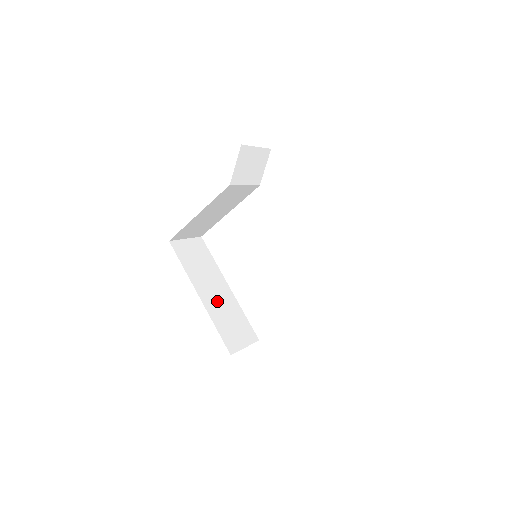
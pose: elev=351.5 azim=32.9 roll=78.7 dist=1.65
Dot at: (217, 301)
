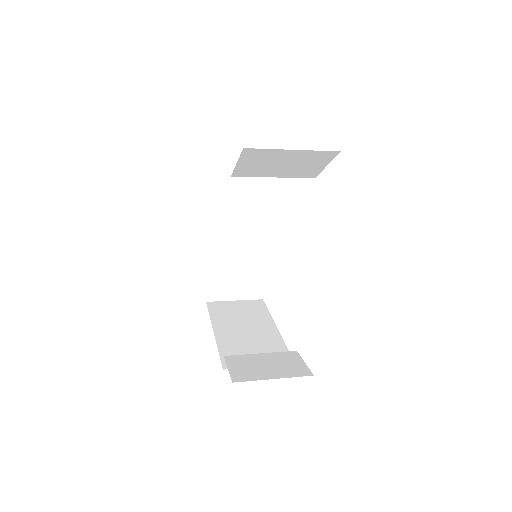
Dot at: (233, 242)
